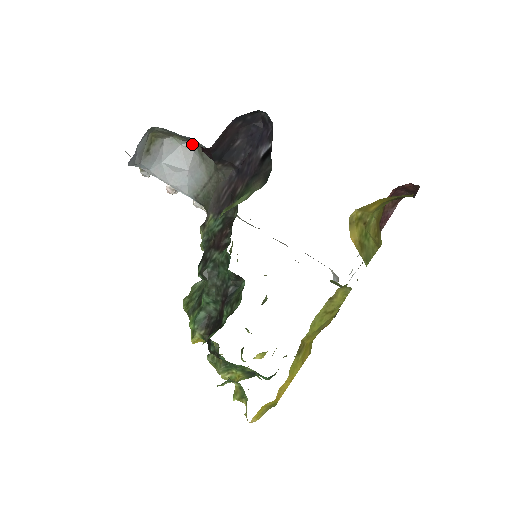
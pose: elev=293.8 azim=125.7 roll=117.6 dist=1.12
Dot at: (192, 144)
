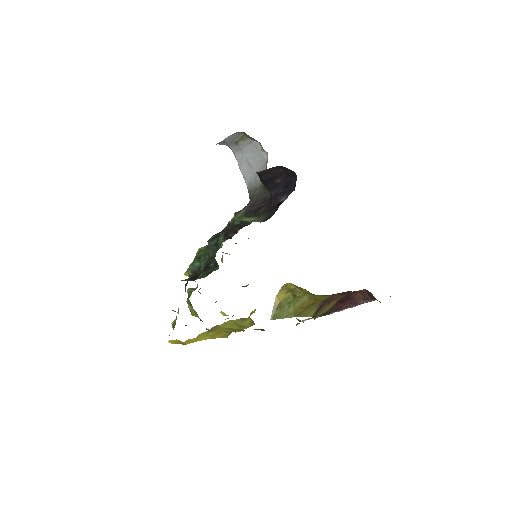
Dot at: occluded
